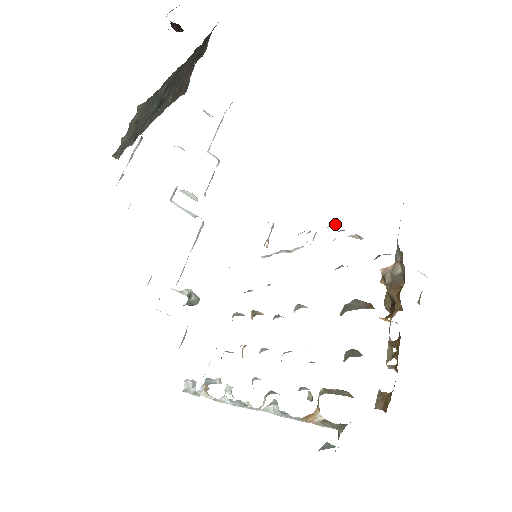
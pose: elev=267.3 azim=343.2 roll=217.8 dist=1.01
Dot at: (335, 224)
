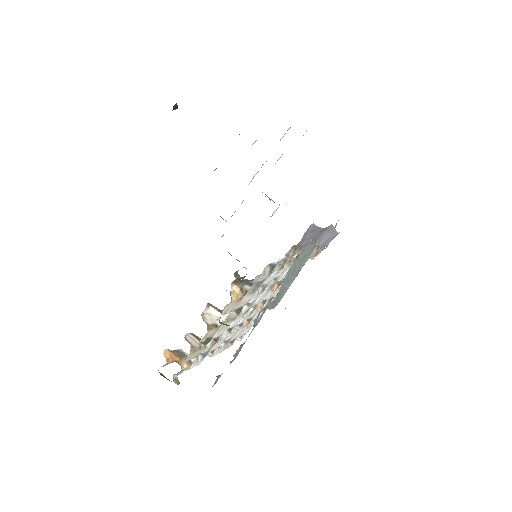
Dot at: occluded
